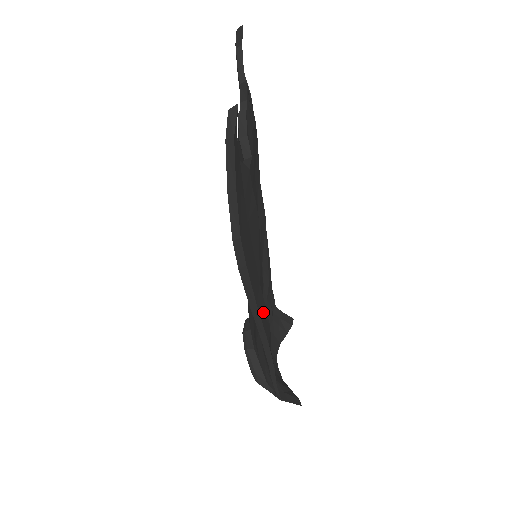
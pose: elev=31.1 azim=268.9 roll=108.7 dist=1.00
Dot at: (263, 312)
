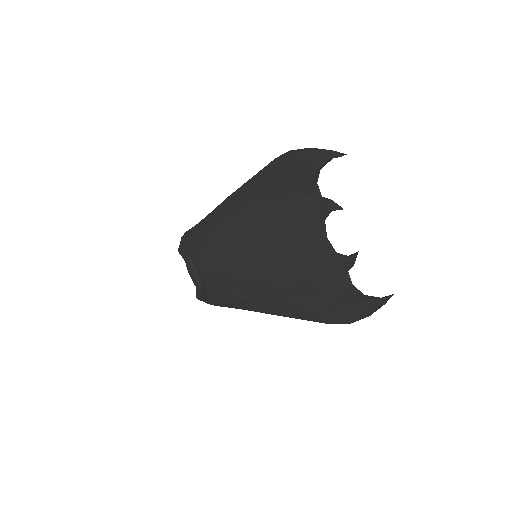
Dot at: occluded
